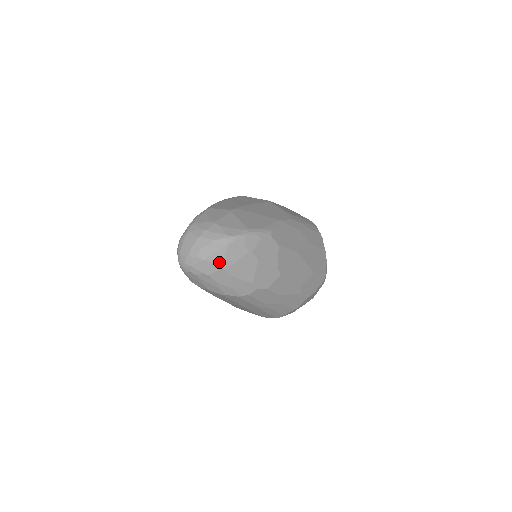
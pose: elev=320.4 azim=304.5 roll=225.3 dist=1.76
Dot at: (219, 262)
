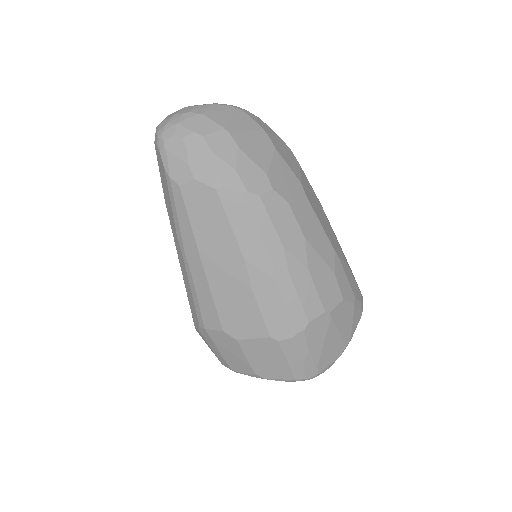
Dot at: (221, 121)
